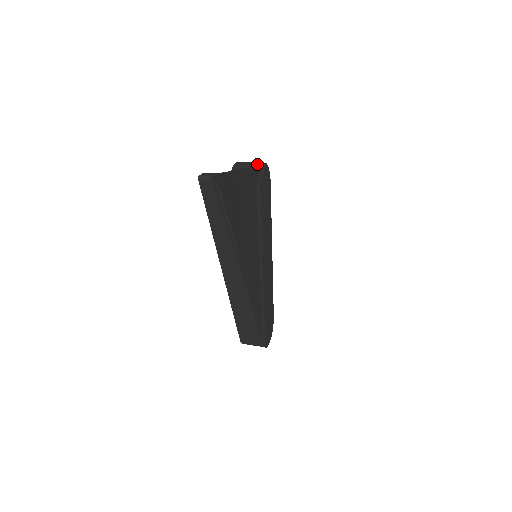
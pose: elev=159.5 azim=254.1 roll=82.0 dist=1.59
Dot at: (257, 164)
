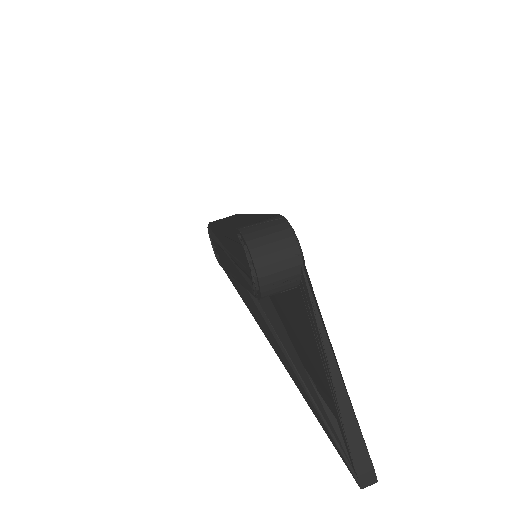
Dot at: (306, 278)
